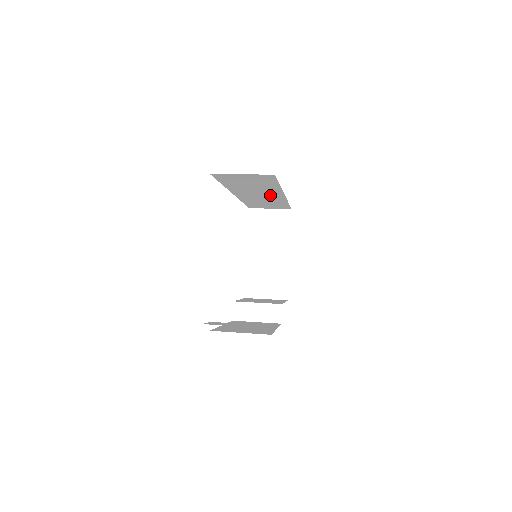
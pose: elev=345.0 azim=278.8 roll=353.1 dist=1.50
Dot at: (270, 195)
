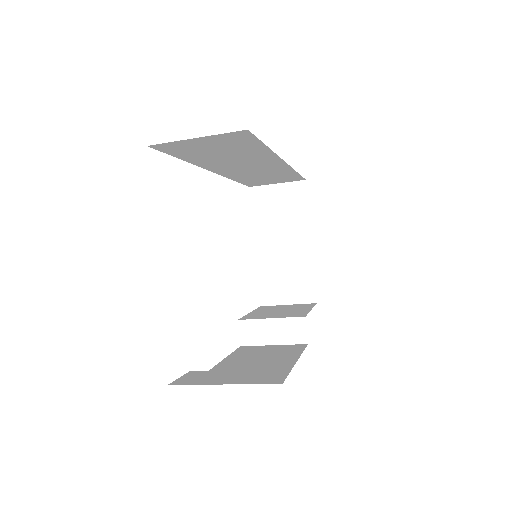
Dot at: (264, 165)
